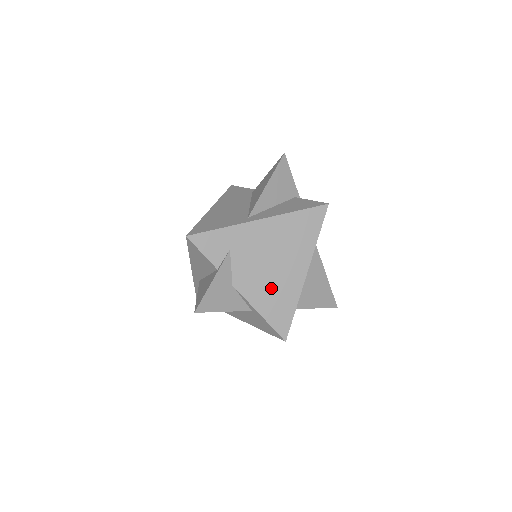
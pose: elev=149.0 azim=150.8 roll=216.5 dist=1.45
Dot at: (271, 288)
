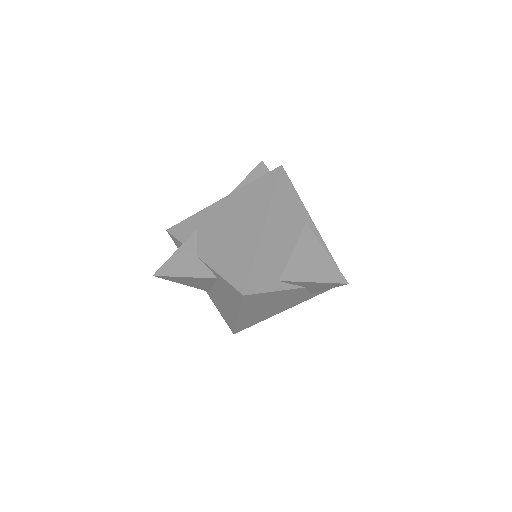
Dot at: (230, 249)
